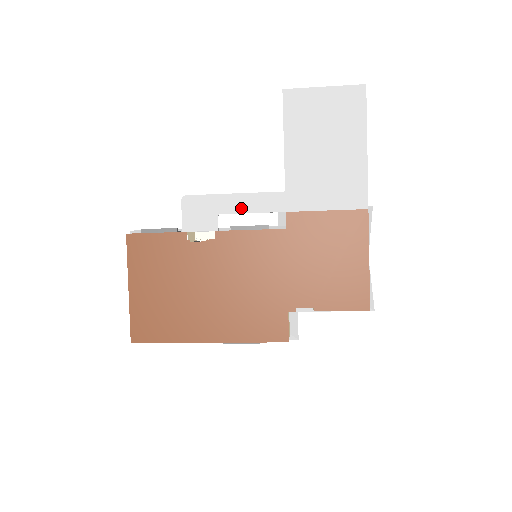
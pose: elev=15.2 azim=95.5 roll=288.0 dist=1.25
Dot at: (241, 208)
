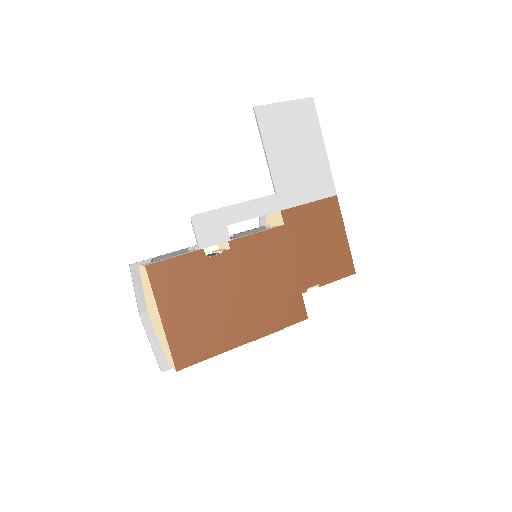
Dot at: (245, 215)
